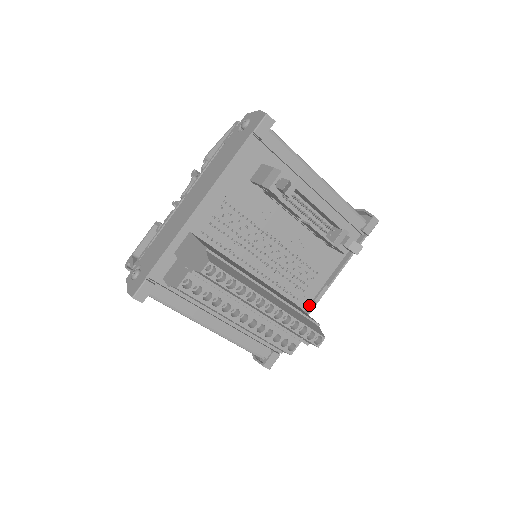
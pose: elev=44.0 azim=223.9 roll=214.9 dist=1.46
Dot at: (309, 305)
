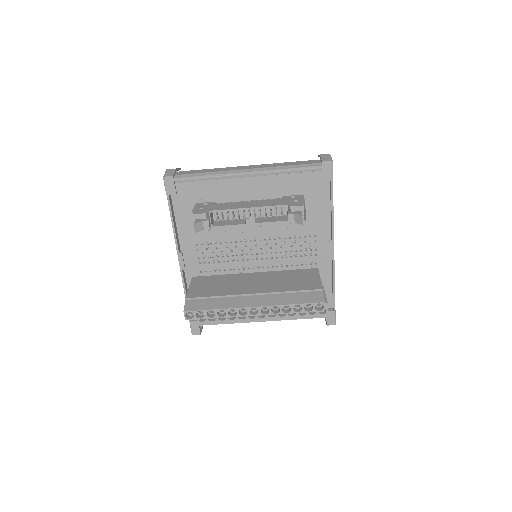
Dot at: (331, 261)
